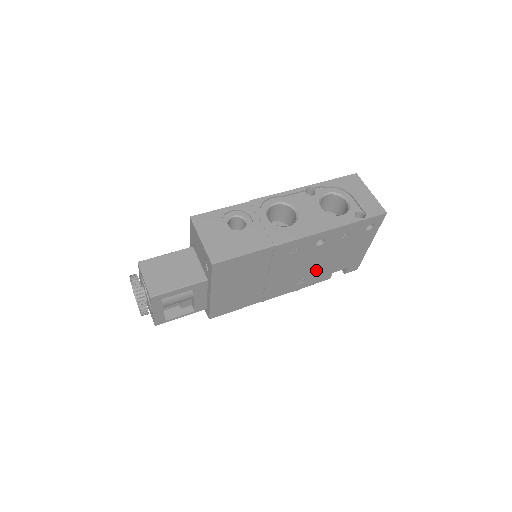
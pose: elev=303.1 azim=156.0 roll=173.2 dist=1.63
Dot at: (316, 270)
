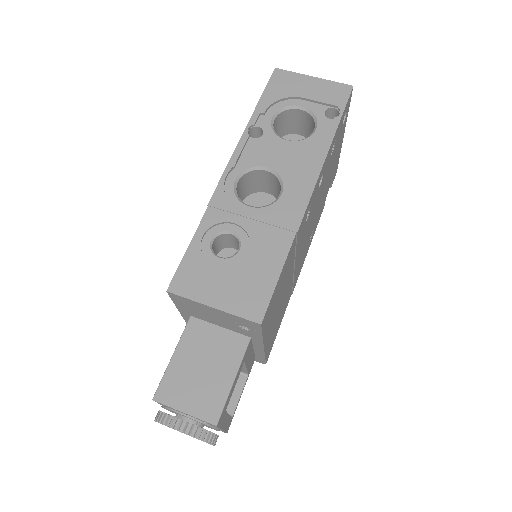
Dot at: (318, 211)
